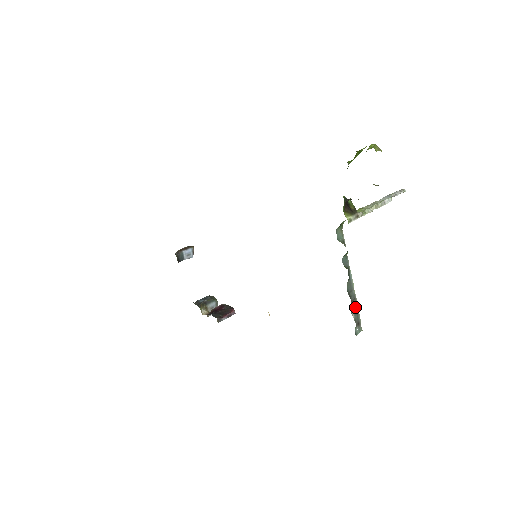
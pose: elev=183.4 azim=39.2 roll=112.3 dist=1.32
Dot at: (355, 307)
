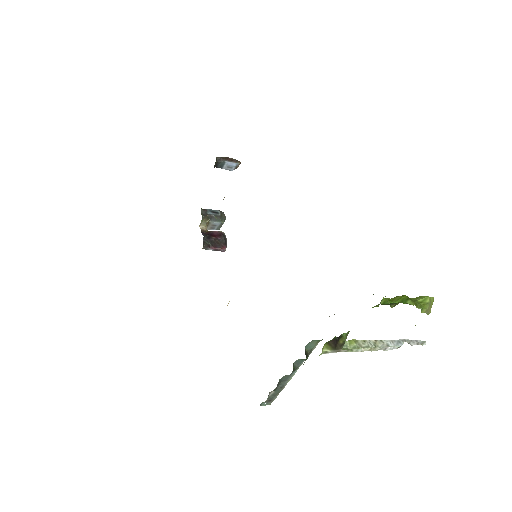
Dot at: (277, 391)
